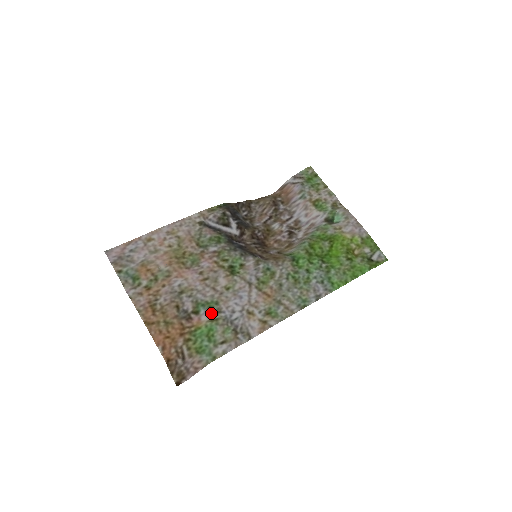
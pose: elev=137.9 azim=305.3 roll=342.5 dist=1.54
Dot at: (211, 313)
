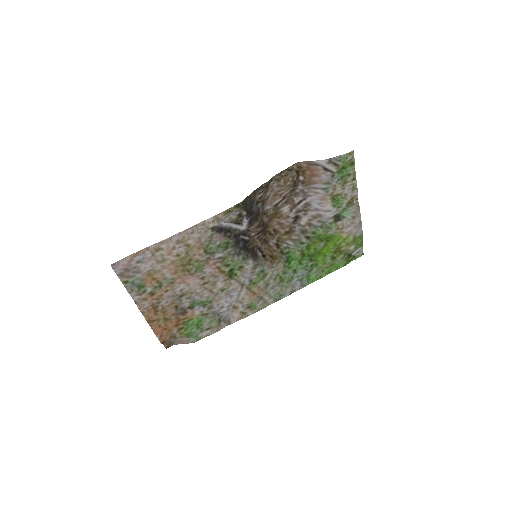
Dot at: (204, 310)
